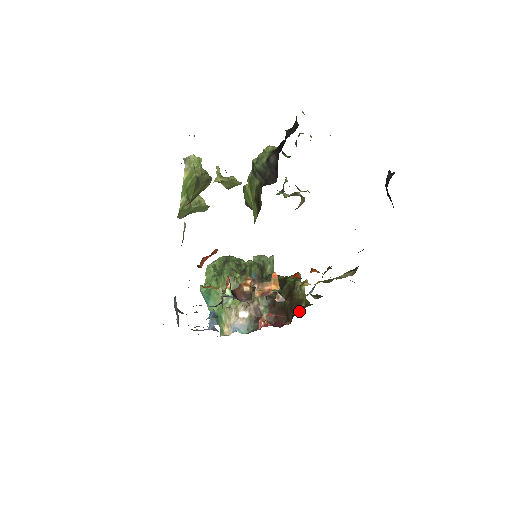
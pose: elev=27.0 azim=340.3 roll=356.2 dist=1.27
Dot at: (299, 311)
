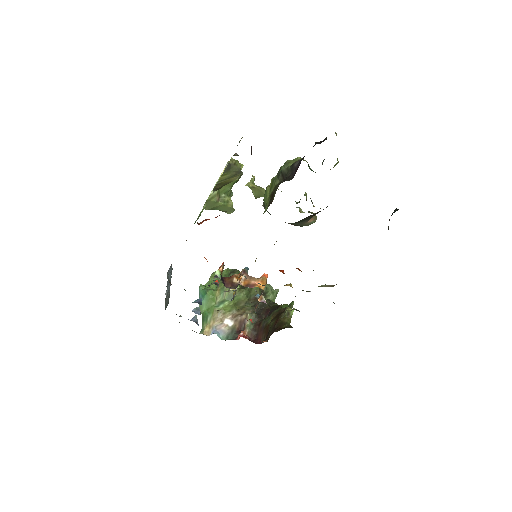
Dot at: (279, 330)
